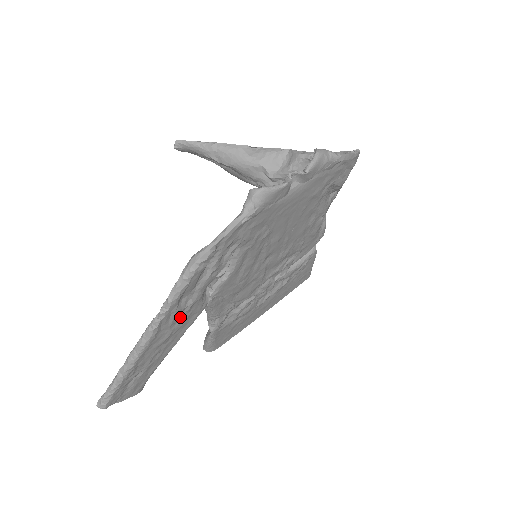
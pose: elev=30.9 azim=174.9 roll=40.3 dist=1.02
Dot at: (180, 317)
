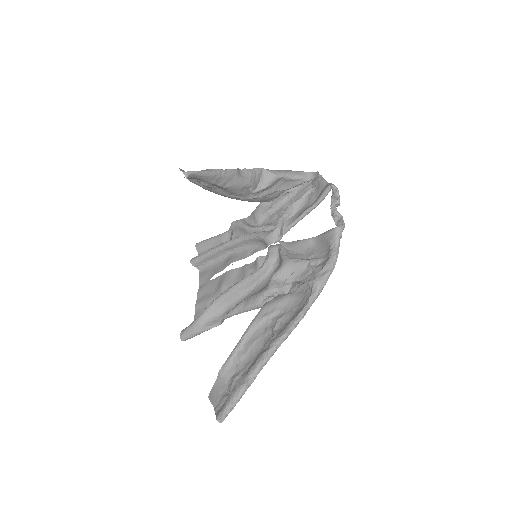
Dot at: (278, 323)
